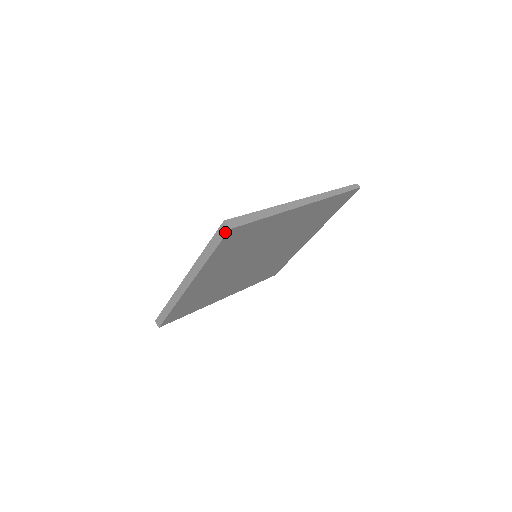
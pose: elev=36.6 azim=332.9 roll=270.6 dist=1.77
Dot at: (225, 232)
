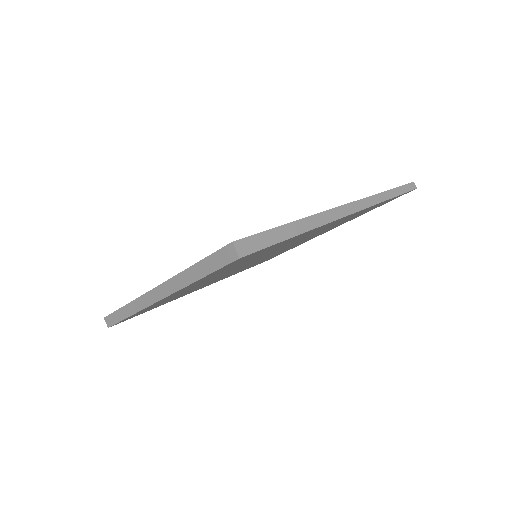
Dot at: (230, 259)
